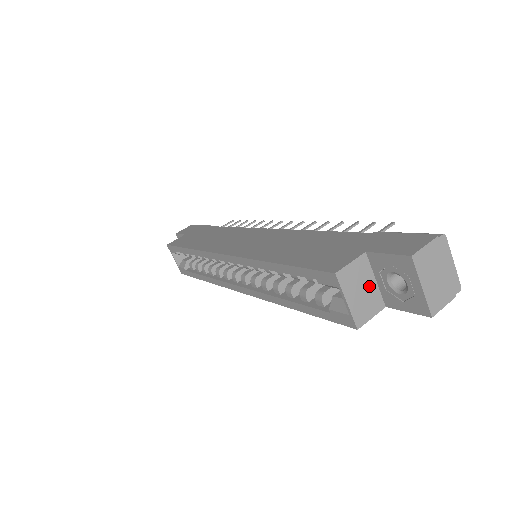
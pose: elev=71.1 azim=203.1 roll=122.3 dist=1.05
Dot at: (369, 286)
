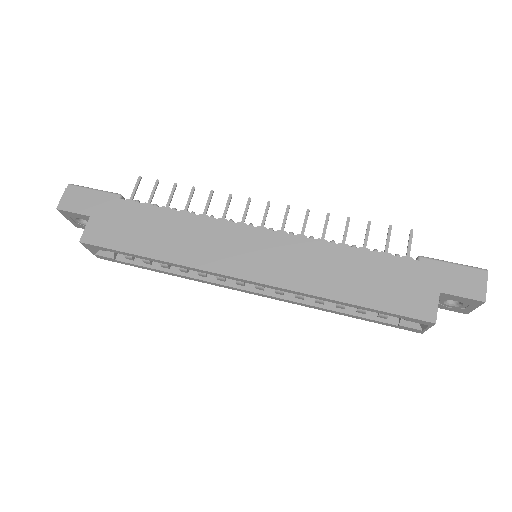
Dot at: occluded
